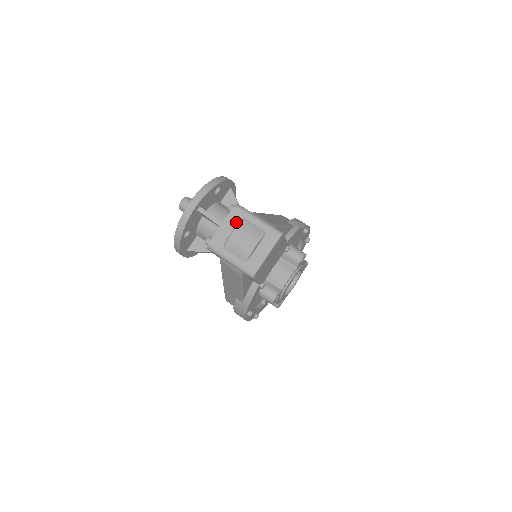
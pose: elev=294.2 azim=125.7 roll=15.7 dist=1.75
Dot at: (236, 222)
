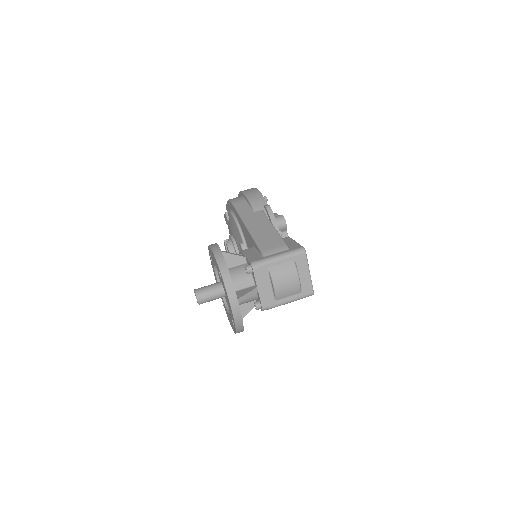
Dot at: (266, 277)
